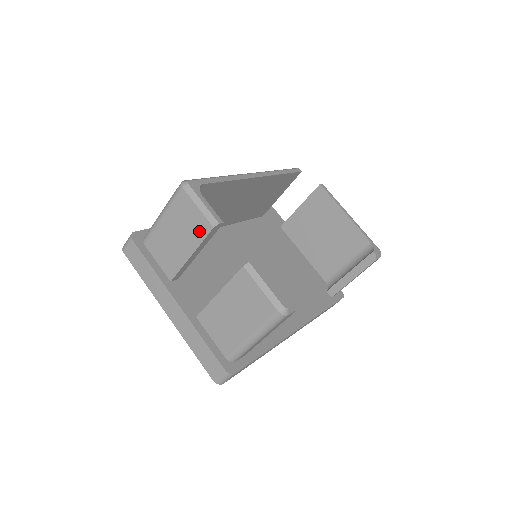
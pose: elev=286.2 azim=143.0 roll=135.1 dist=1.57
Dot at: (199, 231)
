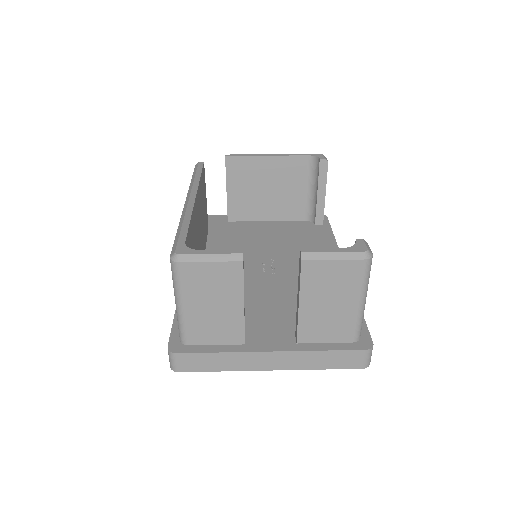
Dot at: (232, 279)
